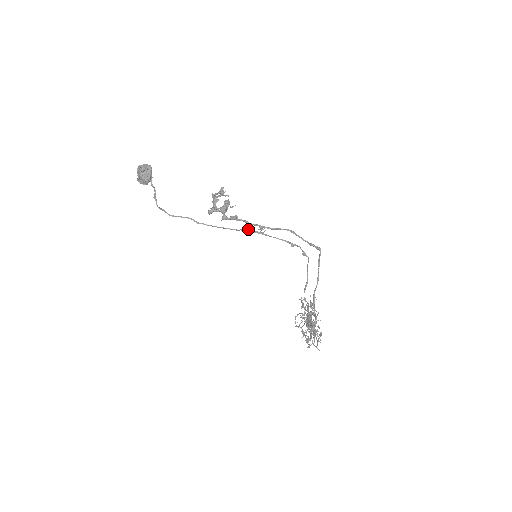
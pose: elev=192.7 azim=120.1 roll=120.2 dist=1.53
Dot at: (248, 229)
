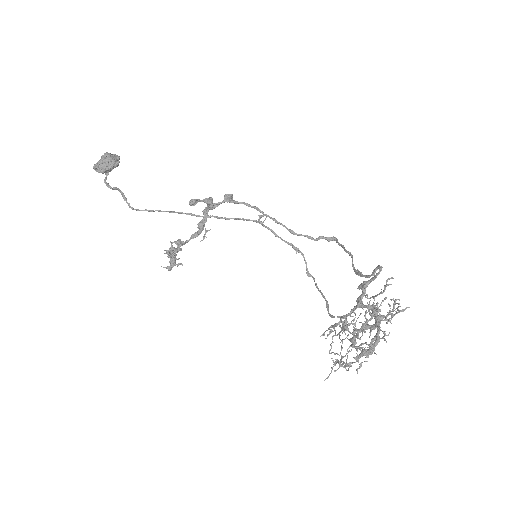
Dot at: (244, 219)
